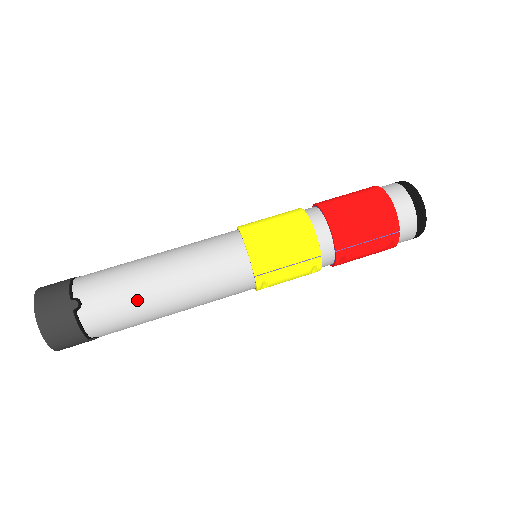
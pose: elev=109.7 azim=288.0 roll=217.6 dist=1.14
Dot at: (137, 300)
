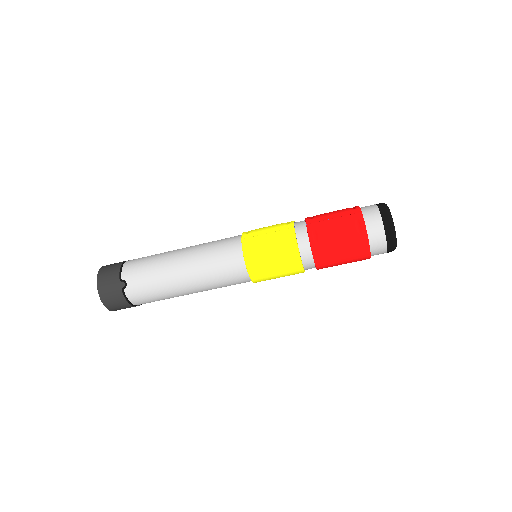
Dot at: occluded
